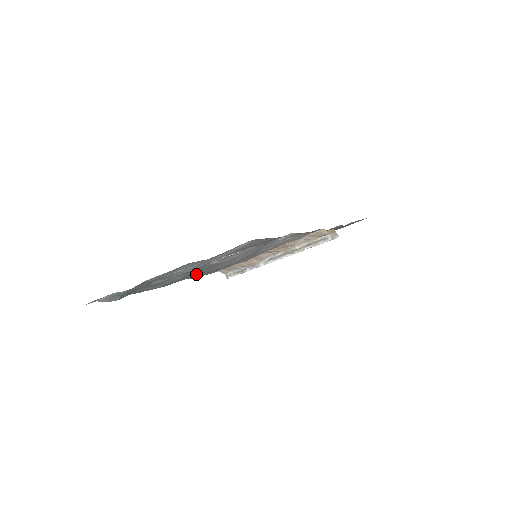
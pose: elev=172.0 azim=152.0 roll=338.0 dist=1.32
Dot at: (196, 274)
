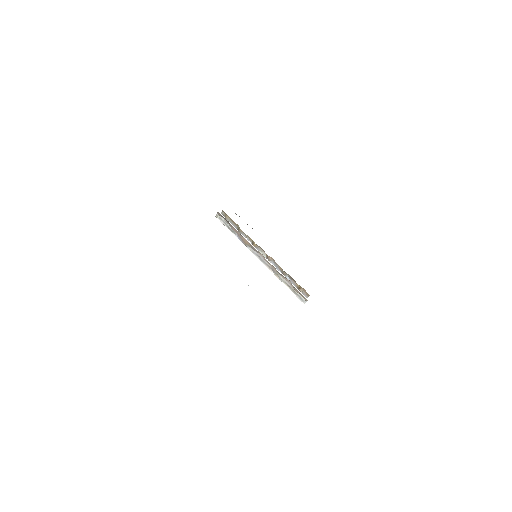
Dot at: occluded
